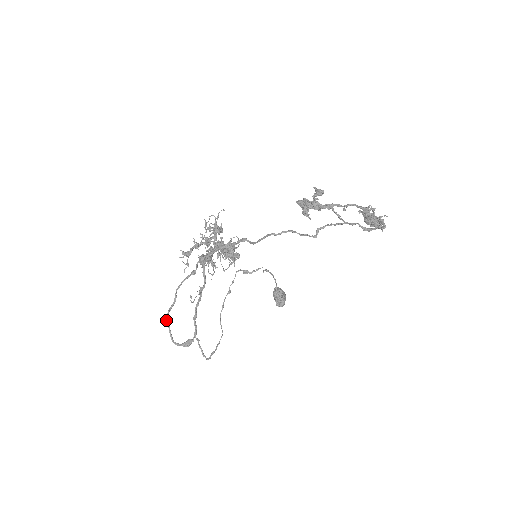
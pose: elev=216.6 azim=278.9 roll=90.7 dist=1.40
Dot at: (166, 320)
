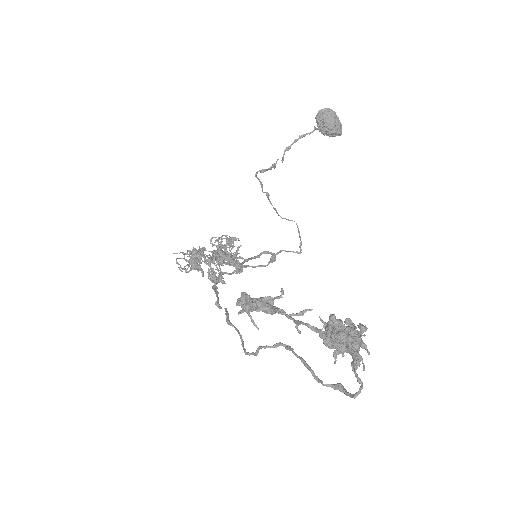
Dot at: occluded
